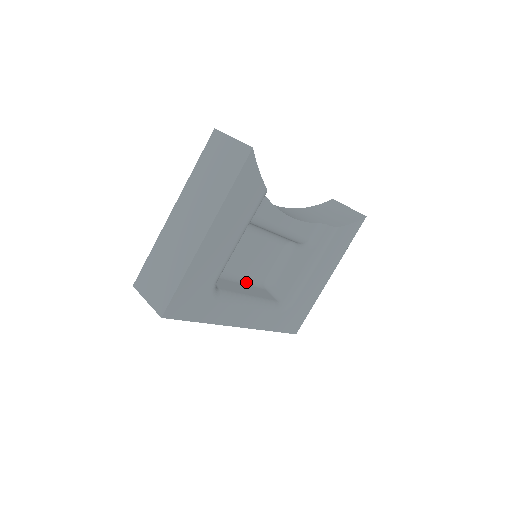
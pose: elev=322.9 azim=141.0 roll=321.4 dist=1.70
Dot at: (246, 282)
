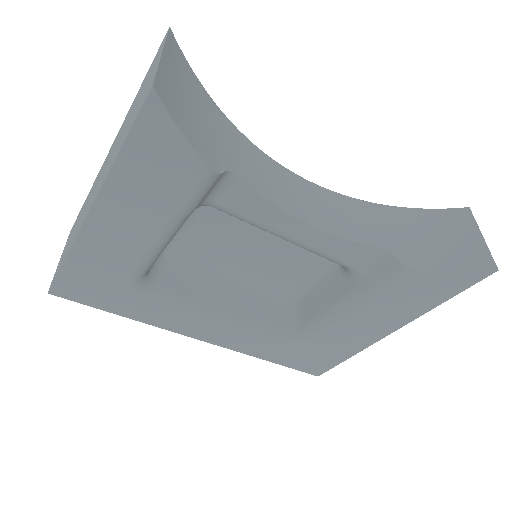
Dot at: (243, 283)
